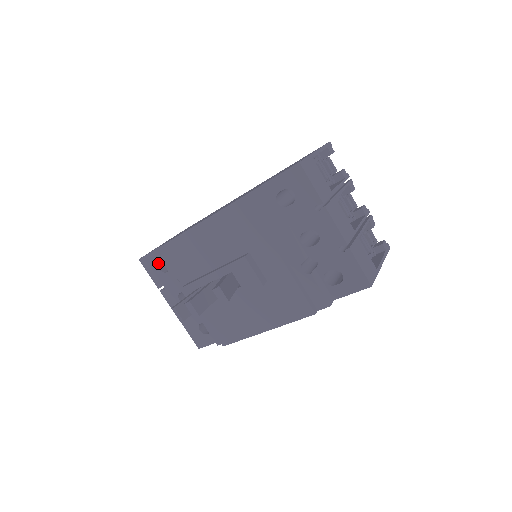
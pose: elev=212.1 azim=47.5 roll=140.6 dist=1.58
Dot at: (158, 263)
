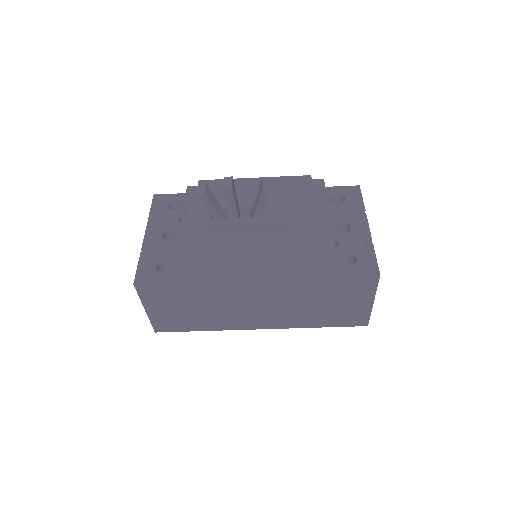
Dot at: (171, 204)
